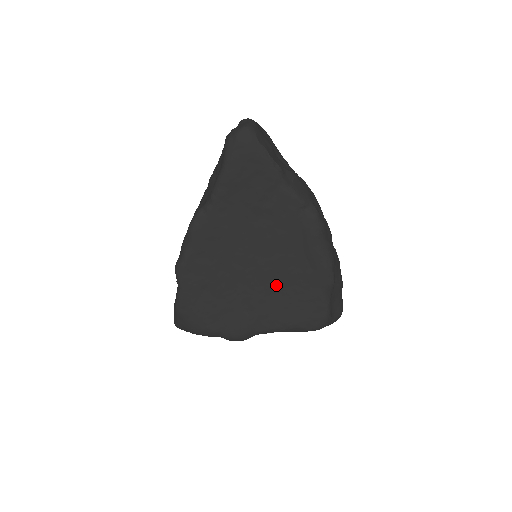
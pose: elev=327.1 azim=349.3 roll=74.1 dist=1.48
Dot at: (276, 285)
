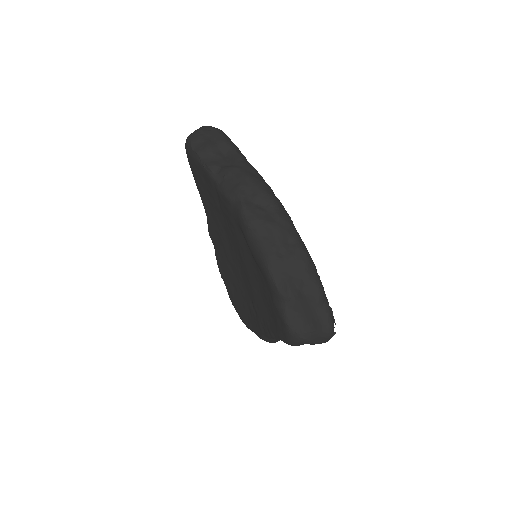
Dot at: (256, 287)
